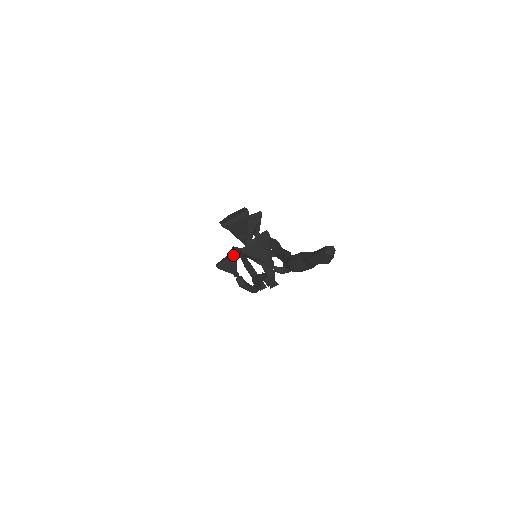
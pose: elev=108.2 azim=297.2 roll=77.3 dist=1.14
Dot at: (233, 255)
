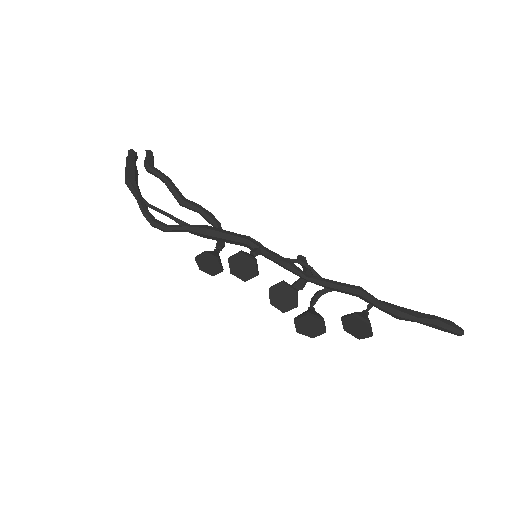
Dot at: (219, 262)
